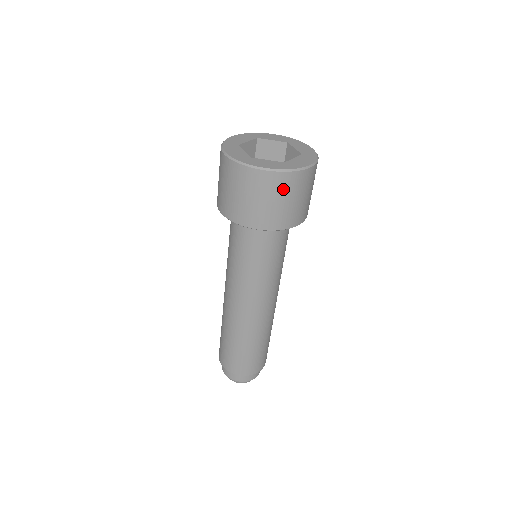
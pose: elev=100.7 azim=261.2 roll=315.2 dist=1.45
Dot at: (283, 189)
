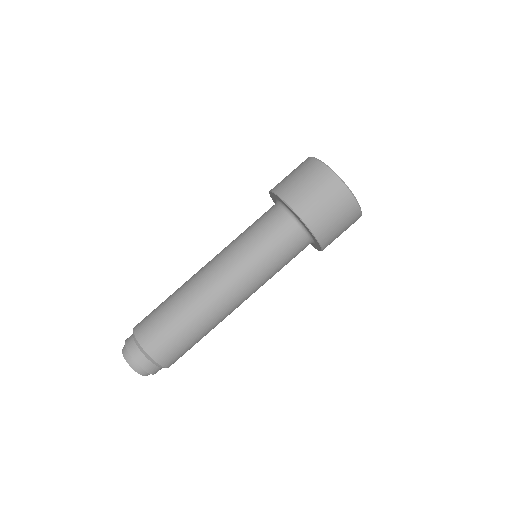
Dot at: (322, 183)
